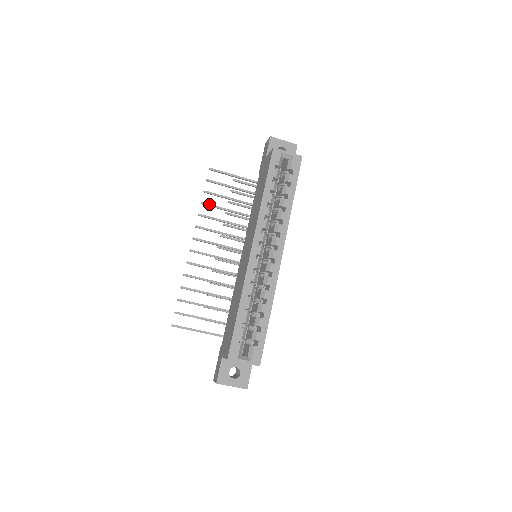
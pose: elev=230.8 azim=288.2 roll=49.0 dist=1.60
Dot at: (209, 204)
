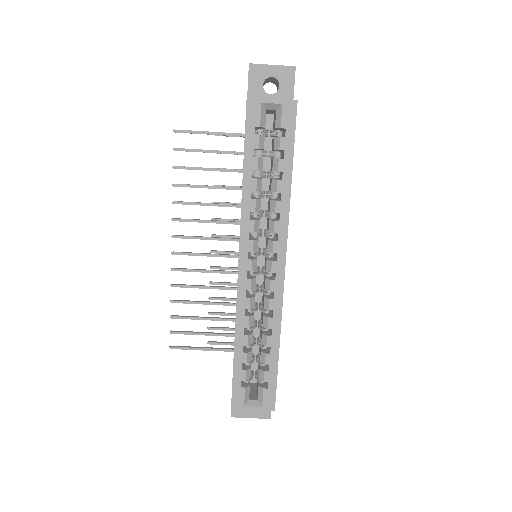
Dot at: (184, 184)
